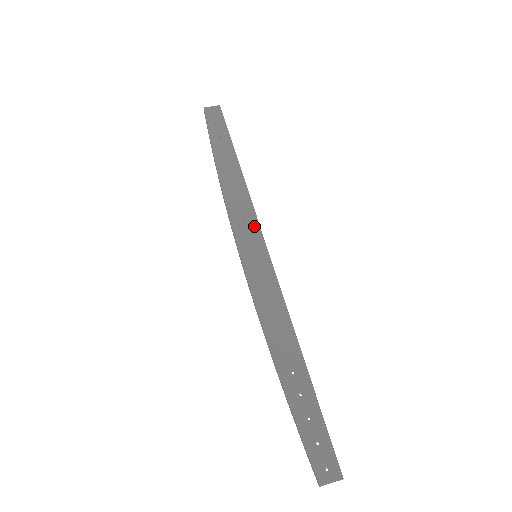
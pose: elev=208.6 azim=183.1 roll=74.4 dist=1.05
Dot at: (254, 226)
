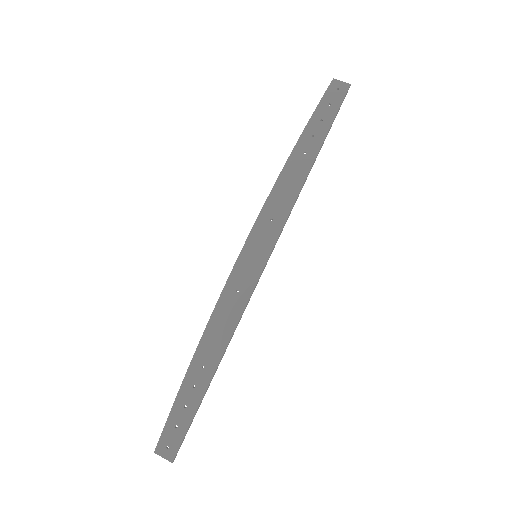
Dot at: (276, 229)
